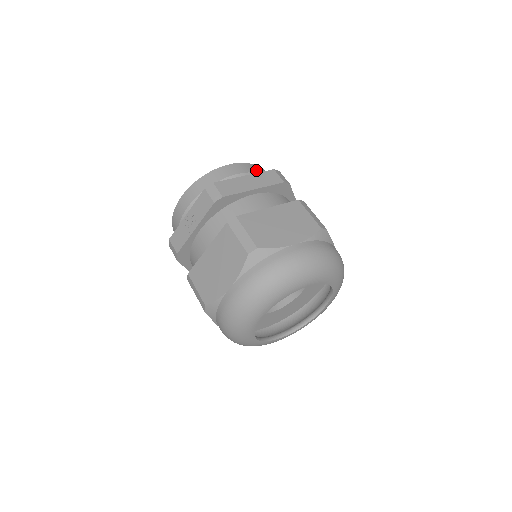
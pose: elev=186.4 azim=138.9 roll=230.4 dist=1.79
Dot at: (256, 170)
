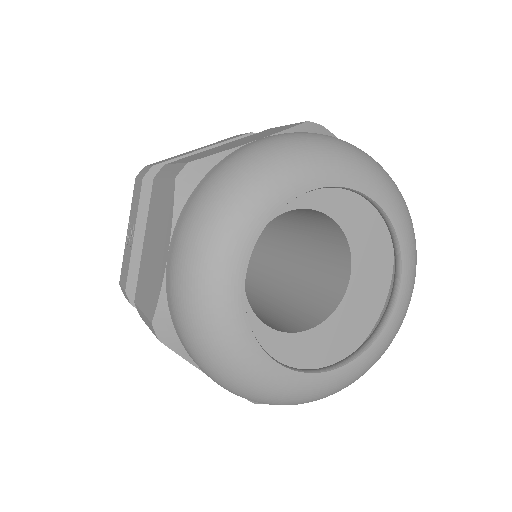
Dot at: occluded
